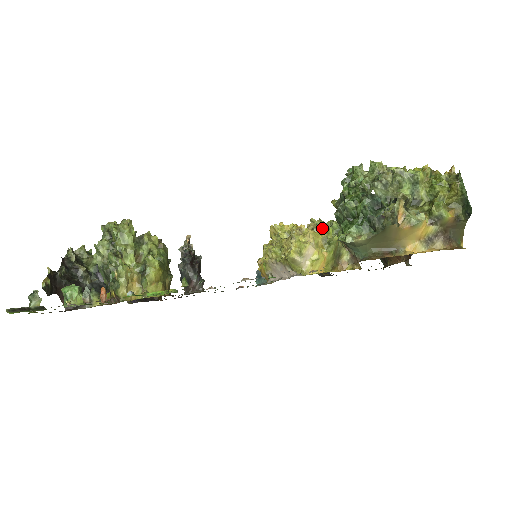
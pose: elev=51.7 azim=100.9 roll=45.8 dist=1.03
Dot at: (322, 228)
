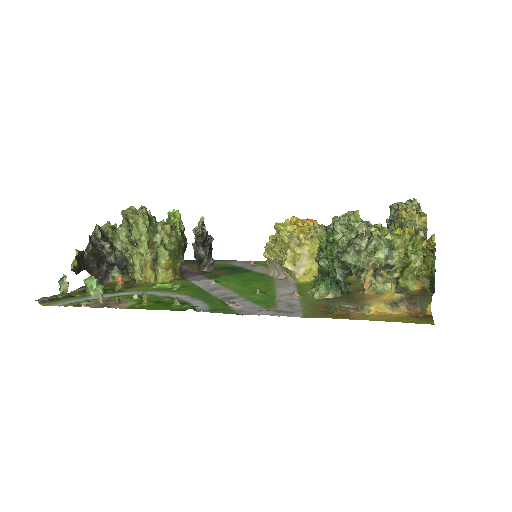
Dot at: (322, 235)
